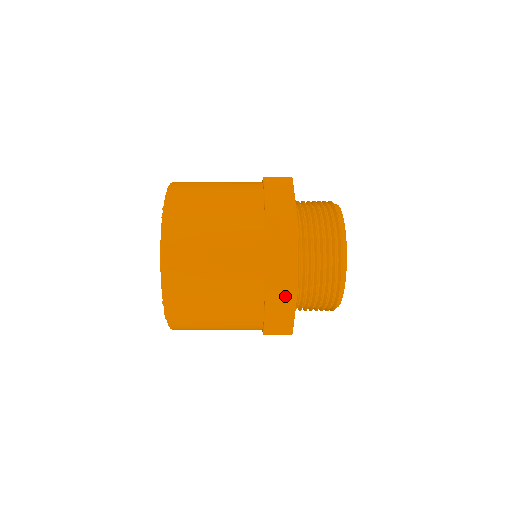
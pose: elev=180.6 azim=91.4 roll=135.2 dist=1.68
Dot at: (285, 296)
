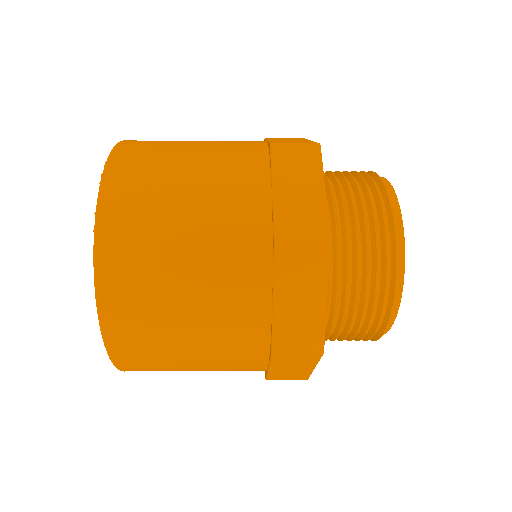
Dot at: (302, 357)
